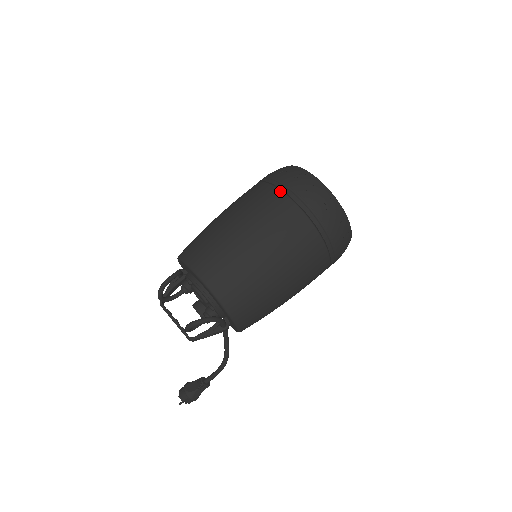
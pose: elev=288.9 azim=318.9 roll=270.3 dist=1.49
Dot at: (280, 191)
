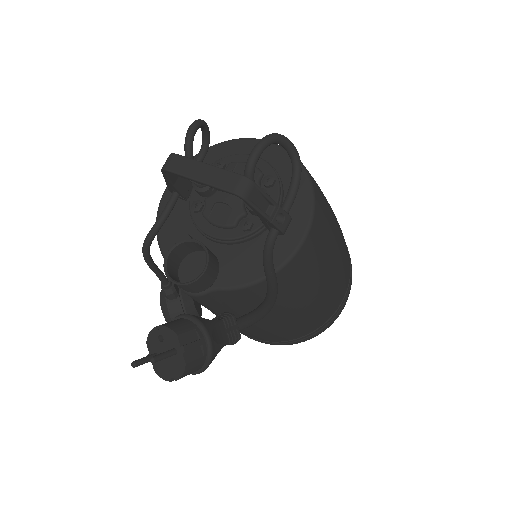
Dot at: occluded
